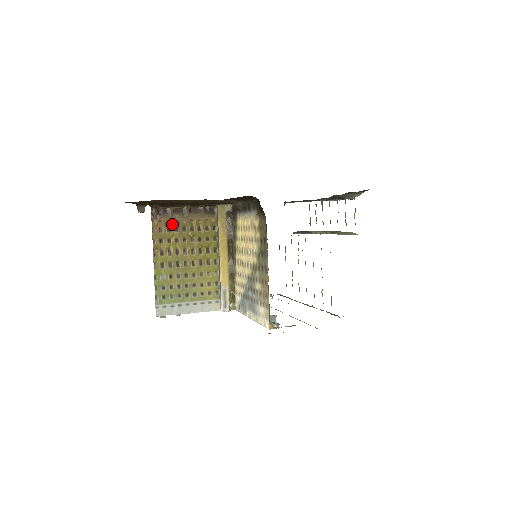
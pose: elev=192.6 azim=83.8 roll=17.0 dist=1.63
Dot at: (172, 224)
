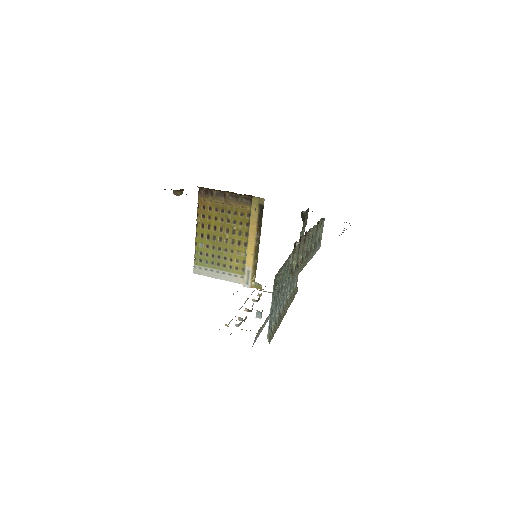
Dot at: (213, 204)
